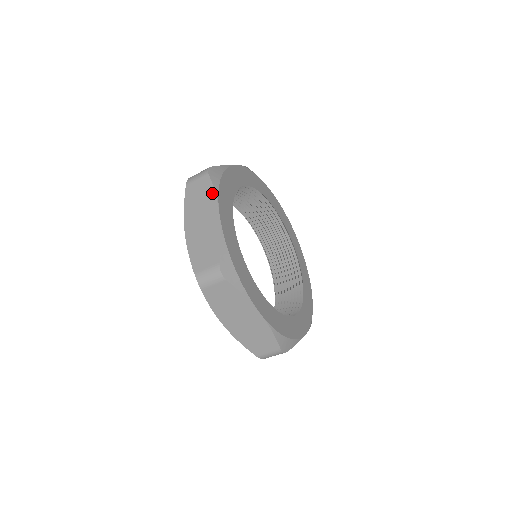
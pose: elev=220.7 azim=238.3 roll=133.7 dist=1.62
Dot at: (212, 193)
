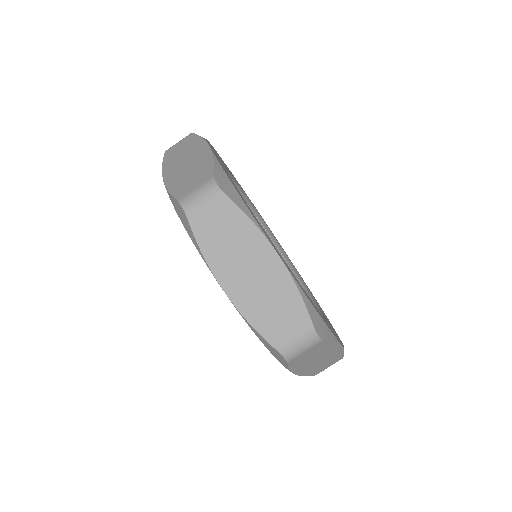
Dot at: (198, 140)
